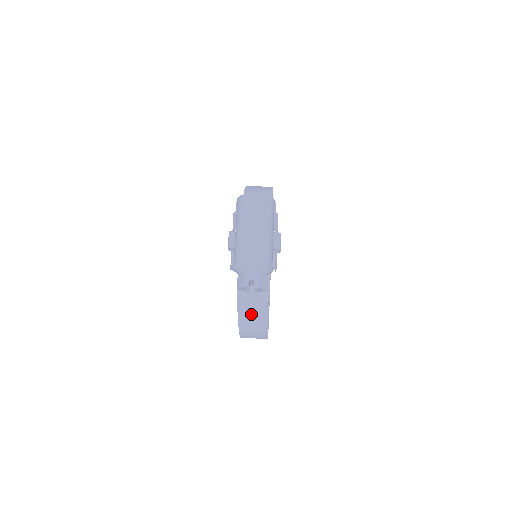
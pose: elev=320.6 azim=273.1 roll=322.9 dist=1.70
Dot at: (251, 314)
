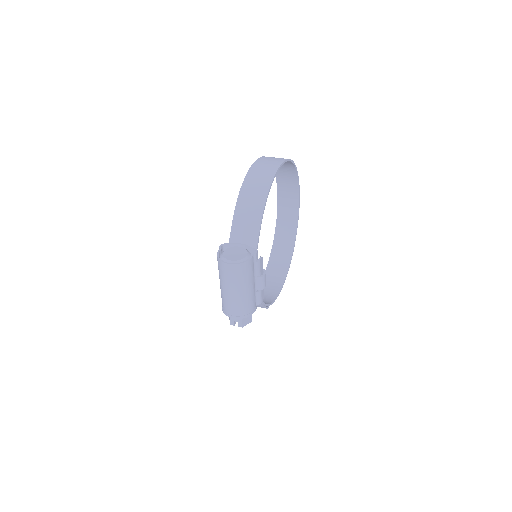
Dot at: occluded
